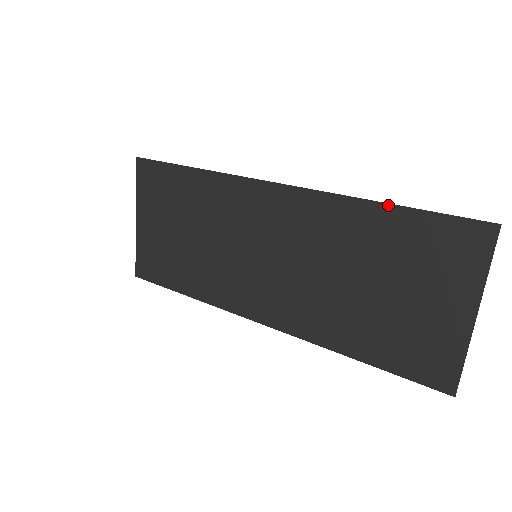
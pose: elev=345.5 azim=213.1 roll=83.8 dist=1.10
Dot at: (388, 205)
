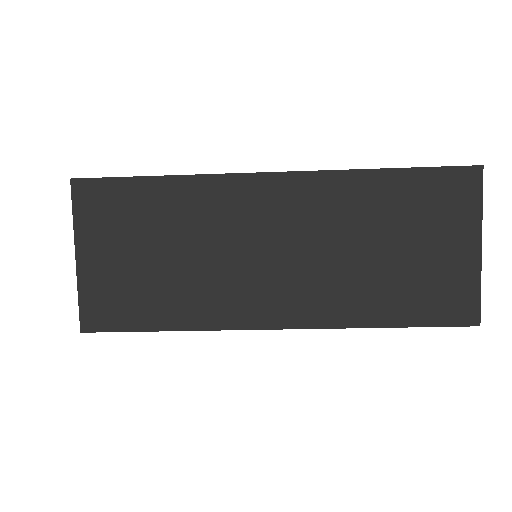
Dot at: (389, 170)
